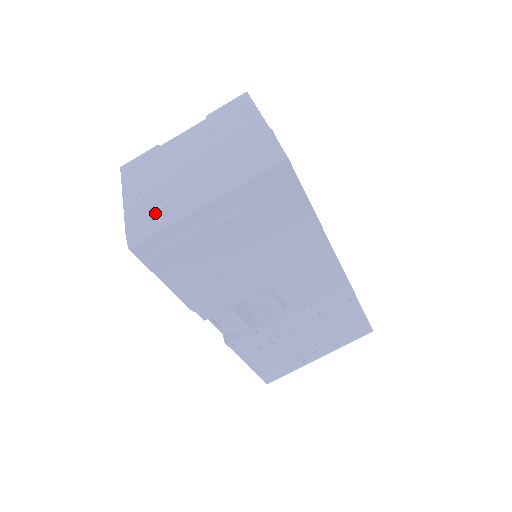
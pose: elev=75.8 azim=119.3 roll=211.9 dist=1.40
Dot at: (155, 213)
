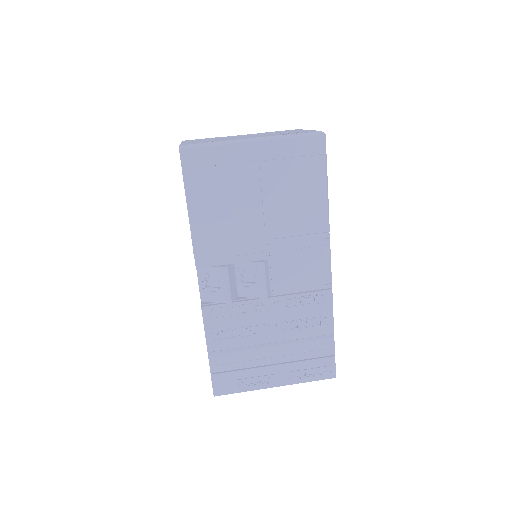
Dot at: occluded
